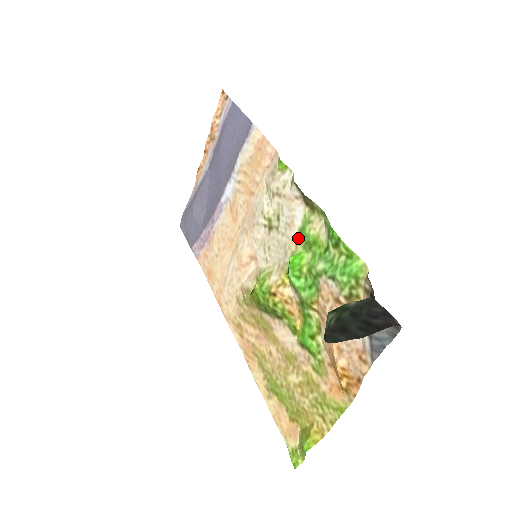
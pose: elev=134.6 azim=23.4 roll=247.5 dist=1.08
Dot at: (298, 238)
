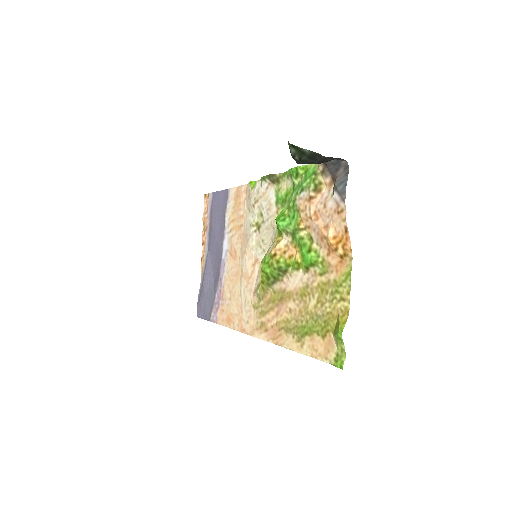
Dot at: (277, 208)
